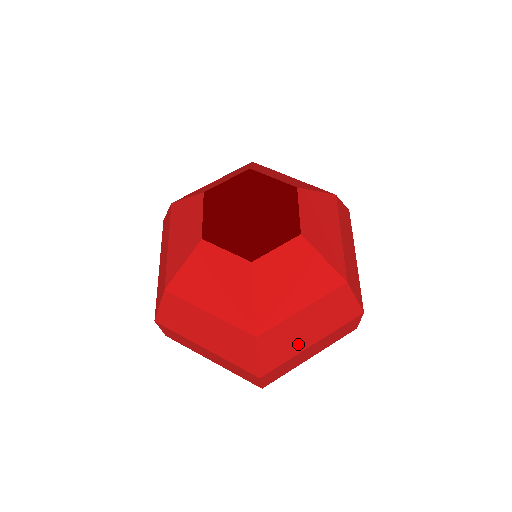
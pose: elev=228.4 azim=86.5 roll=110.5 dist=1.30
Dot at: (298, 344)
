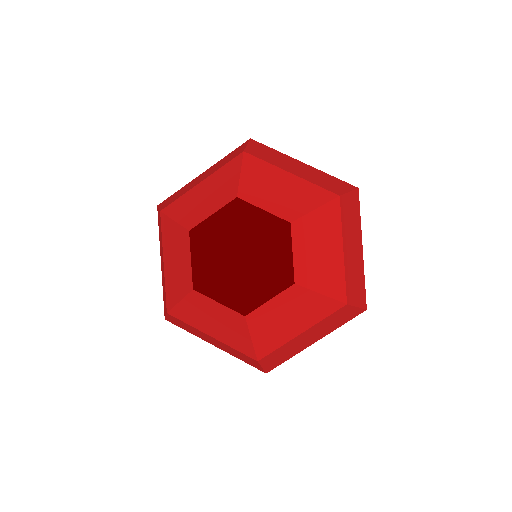
Dot at: (300, 348)
